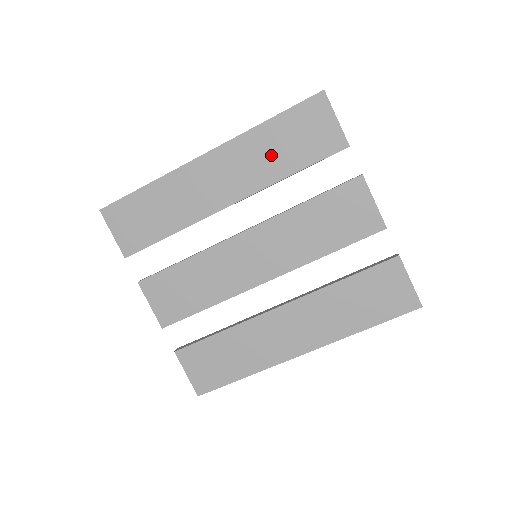
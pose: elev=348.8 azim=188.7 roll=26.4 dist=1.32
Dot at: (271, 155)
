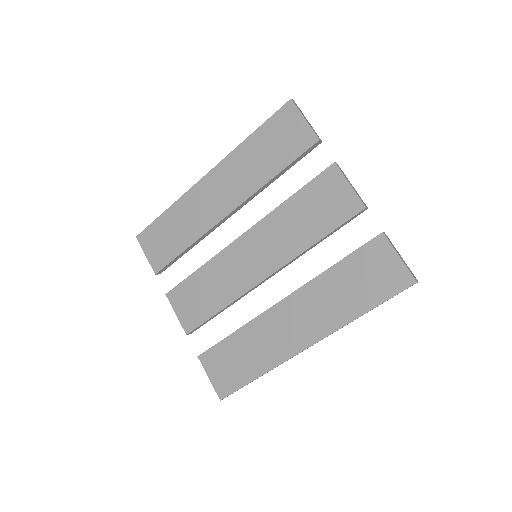
Dot at: (256, 163)
